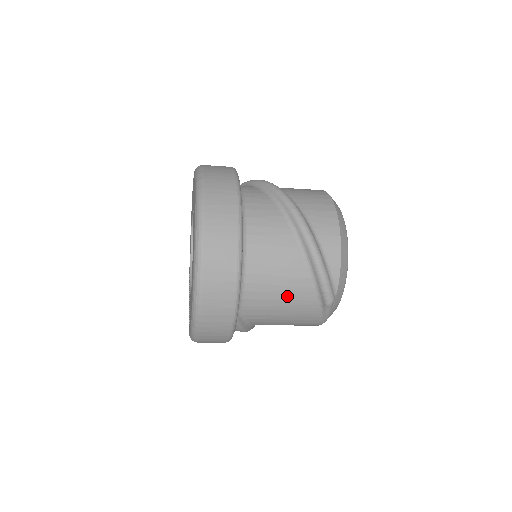
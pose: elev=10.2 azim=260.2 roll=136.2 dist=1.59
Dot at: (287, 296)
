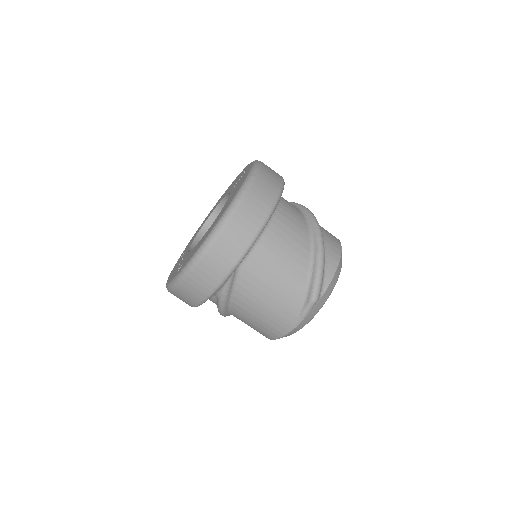
Dot at: (283, 276)
